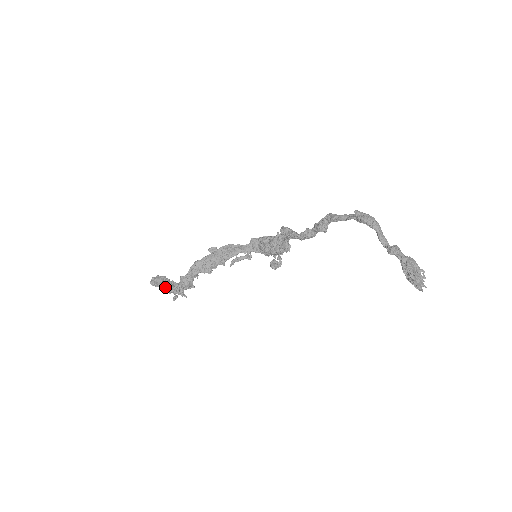
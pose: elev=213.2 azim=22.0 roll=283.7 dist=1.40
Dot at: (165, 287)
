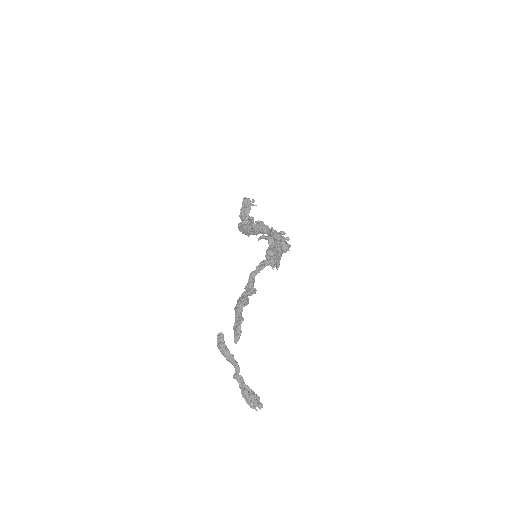
Dot at: (240, 217)
